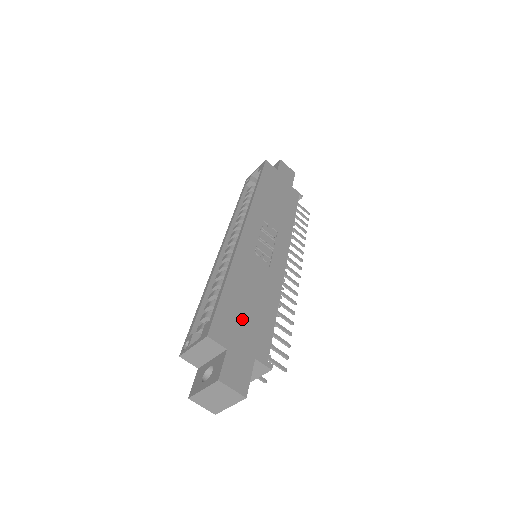
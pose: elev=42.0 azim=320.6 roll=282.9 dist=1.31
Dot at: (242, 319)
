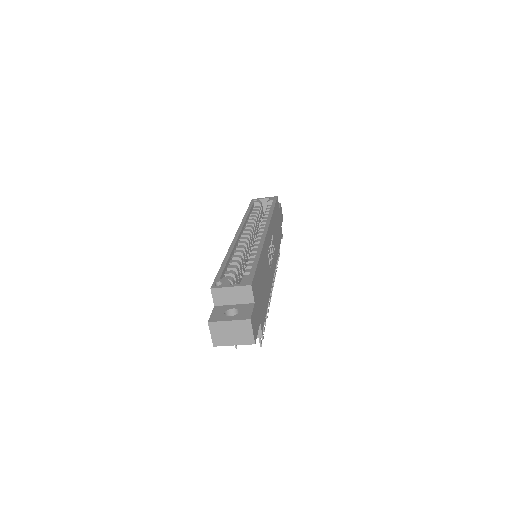
Dot at: (260, 290)
